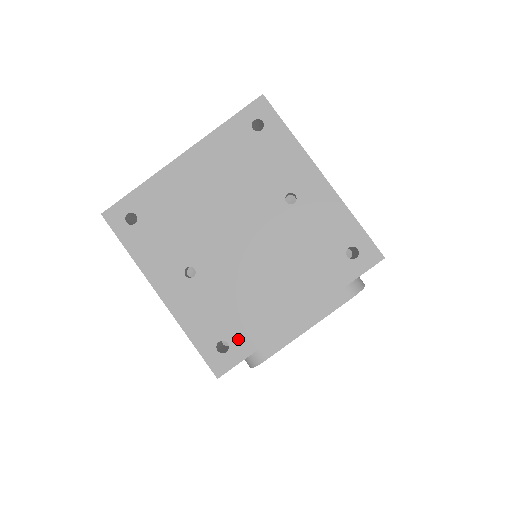
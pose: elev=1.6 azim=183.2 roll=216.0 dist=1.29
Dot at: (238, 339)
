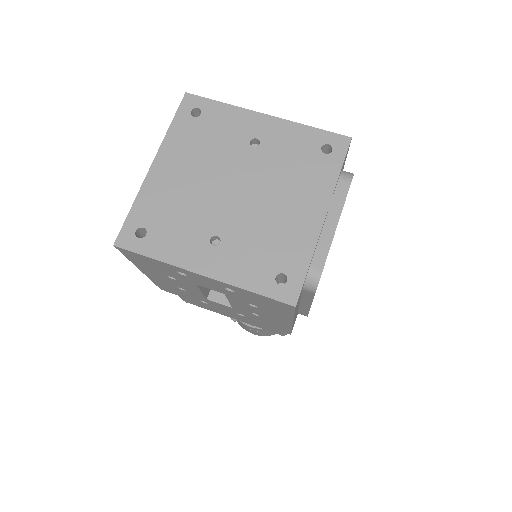
Dot at: (289, 265)
